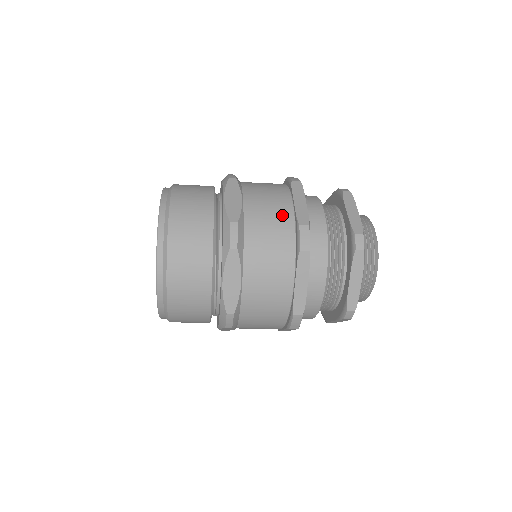
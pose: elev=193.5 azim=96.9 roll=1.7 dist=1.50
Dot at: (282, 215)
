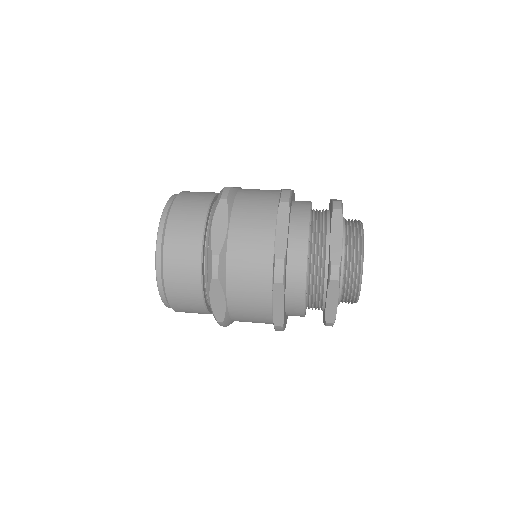
Dot at: (261, 313)
